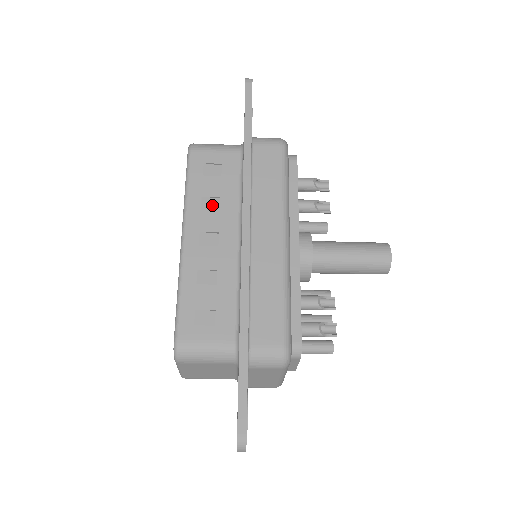
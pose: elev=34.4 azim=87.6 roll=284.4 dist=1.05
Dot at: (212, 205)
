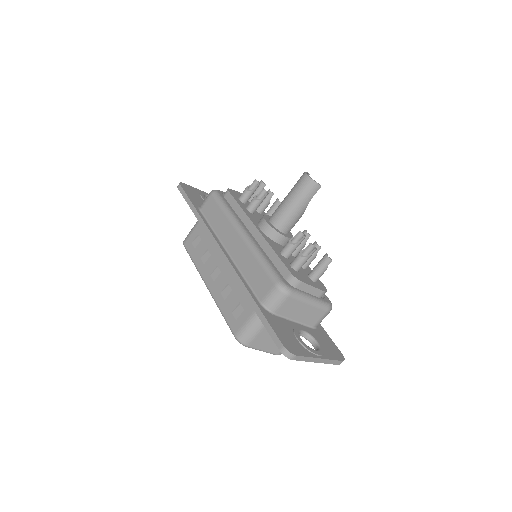
Dot at: (207, 257)
